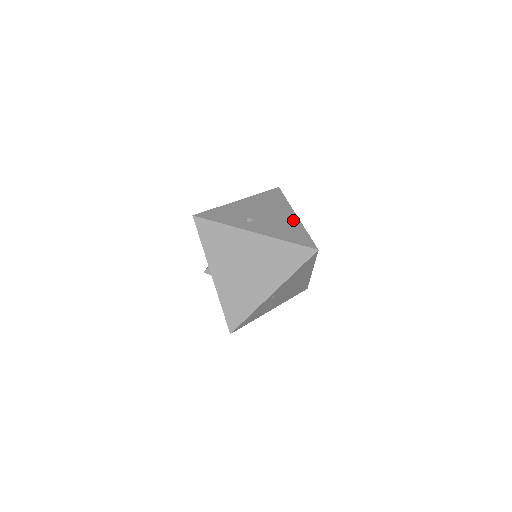
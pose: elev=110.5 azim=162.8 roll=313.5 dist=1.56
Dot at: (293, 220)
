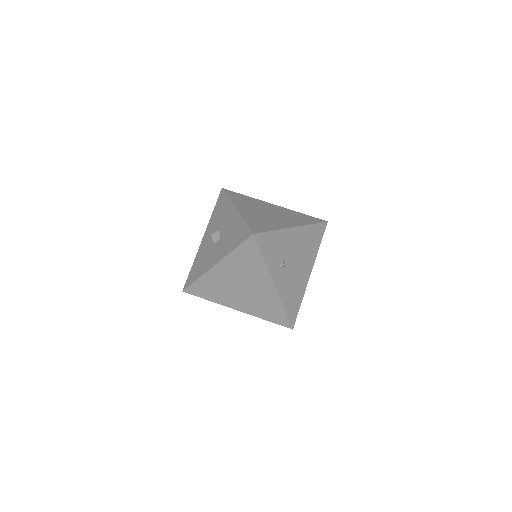
Dot at: (305, 281)
